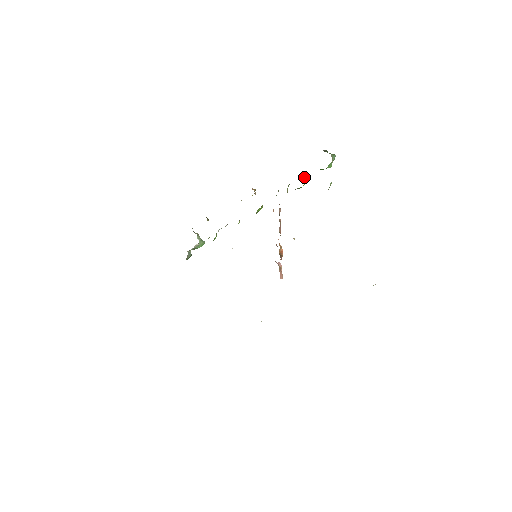
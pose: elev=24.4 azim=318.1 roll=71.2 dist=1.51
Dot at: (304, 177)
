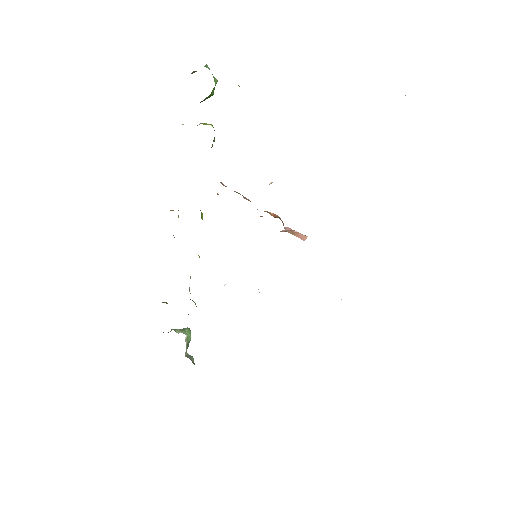
Dot at: (205, 124)
